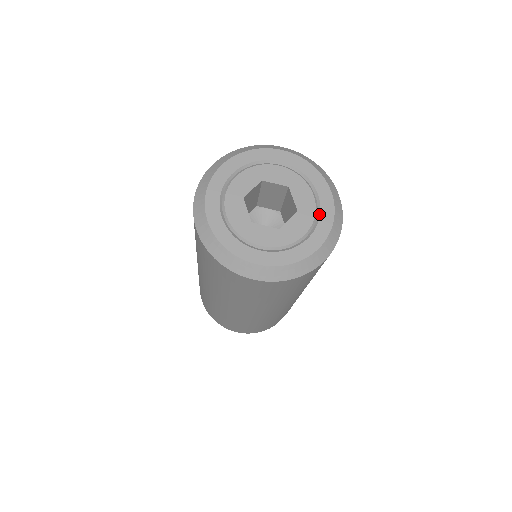
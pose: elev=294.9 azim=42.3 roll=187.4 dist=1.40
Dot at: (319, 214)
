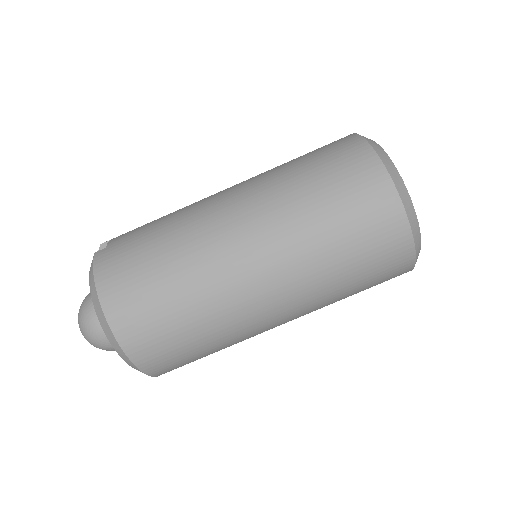
Dot at: occluded
